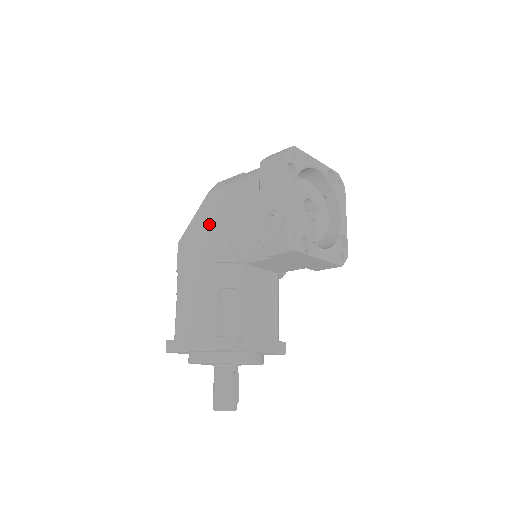
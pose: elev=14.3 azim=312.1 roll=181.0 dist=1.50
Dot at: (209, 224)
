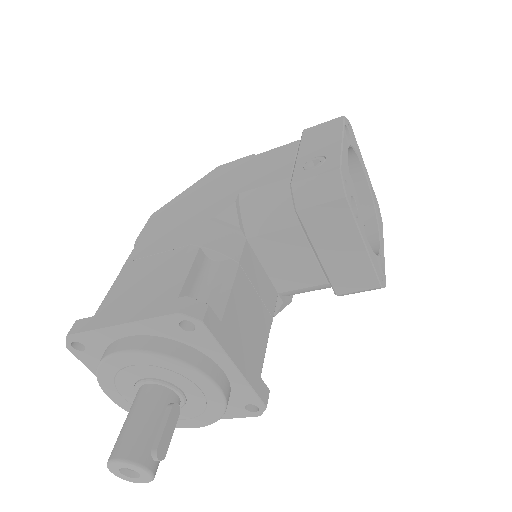
Dot at: (209, 189)
